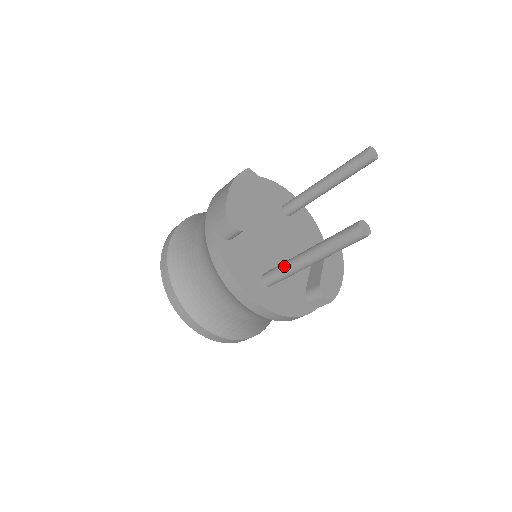
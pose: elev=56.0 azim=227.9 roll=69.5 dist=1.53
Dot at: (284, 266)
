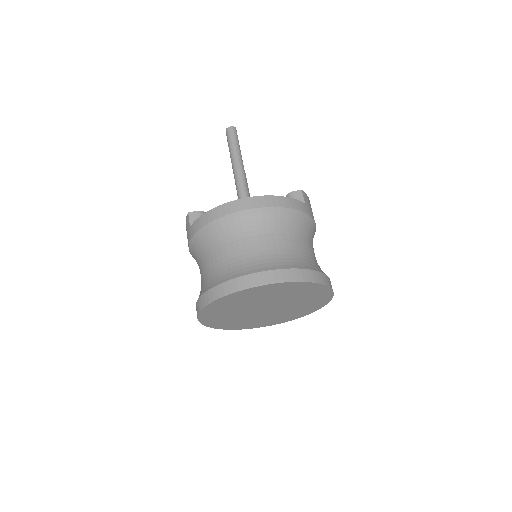
Dot at: (236, 188)
